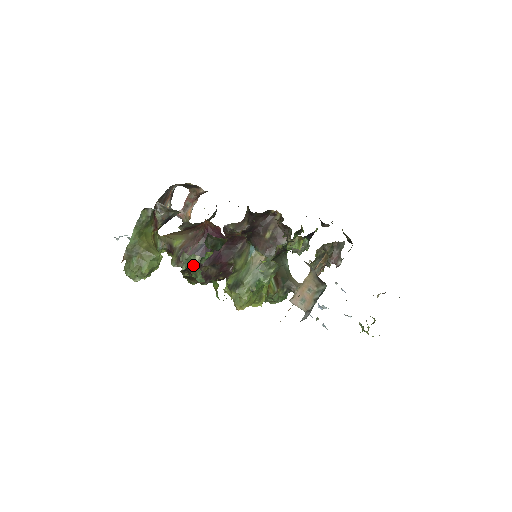
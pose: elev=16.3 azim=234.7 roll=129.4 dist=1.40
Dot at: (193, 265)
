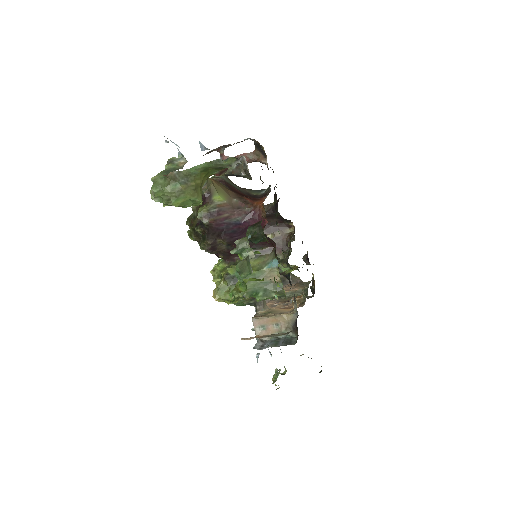
Dot at: (250, 264)
